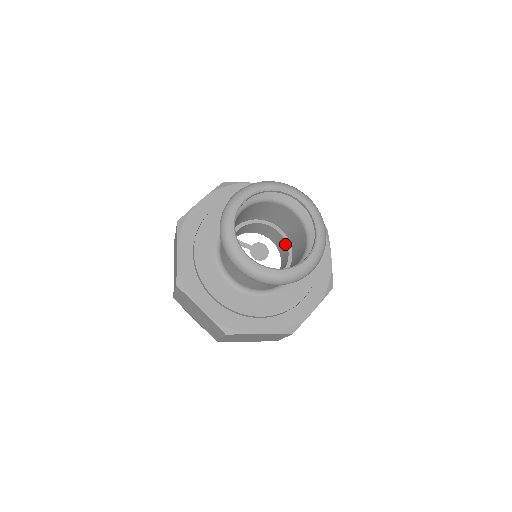
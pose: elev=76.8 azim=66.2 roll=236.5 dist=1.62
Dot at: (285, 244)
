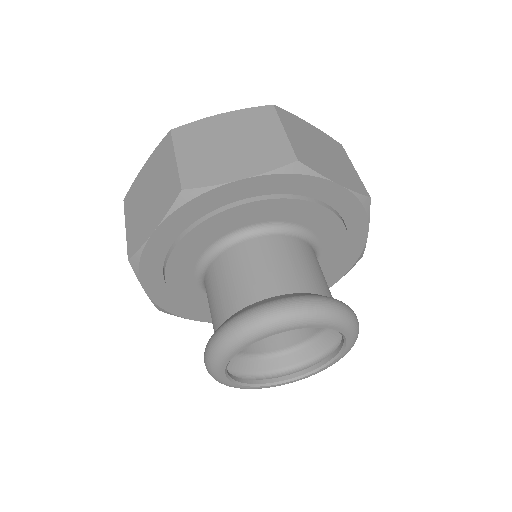
Dot at: occluded
